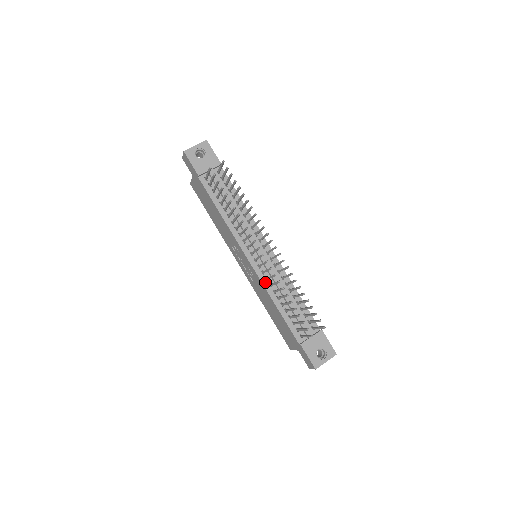
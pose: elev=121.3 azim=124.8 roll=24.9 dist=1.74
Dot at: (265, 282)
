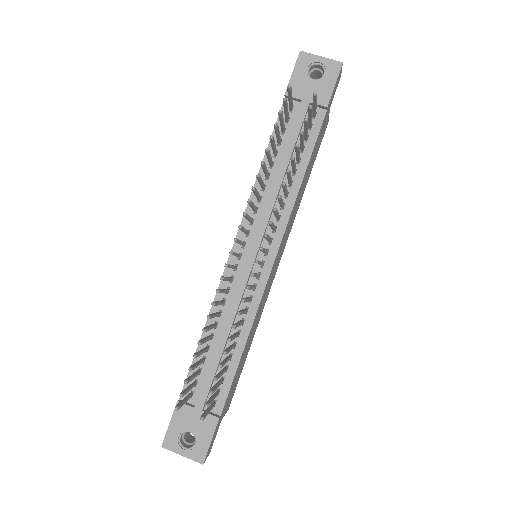
Dot at: occluded
